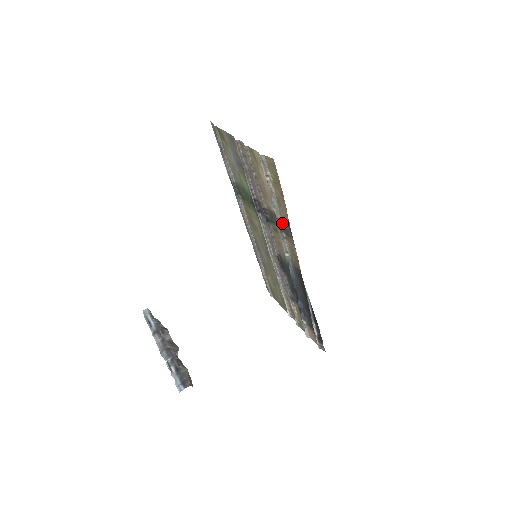
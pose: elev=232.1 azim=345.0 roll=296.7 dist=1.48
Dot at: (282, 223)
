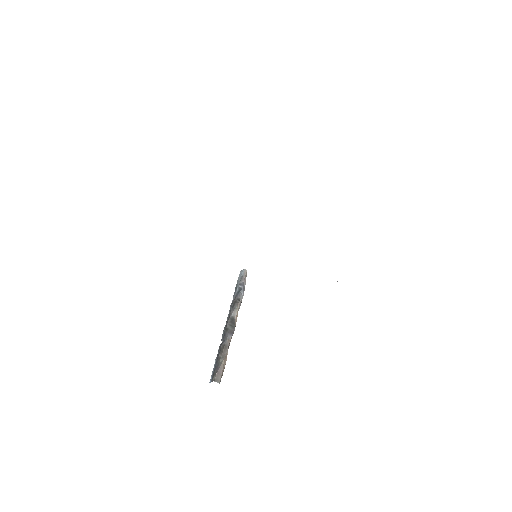
Dot at: occluded
